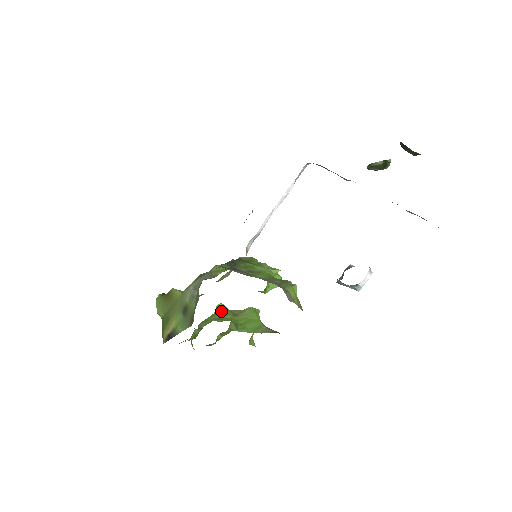
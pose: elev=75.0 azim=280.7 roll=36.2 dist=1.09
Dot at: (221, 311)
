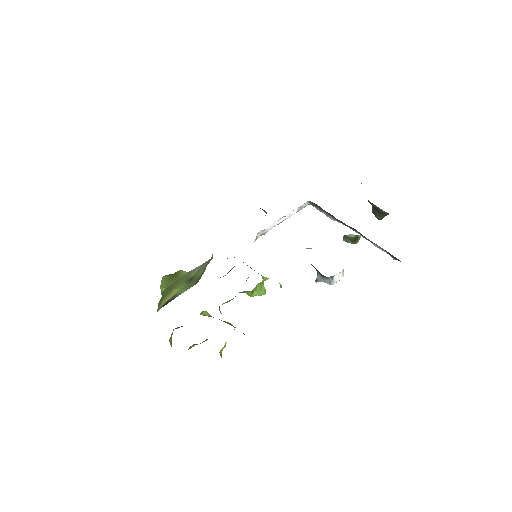
Dot at: (205, 315)
